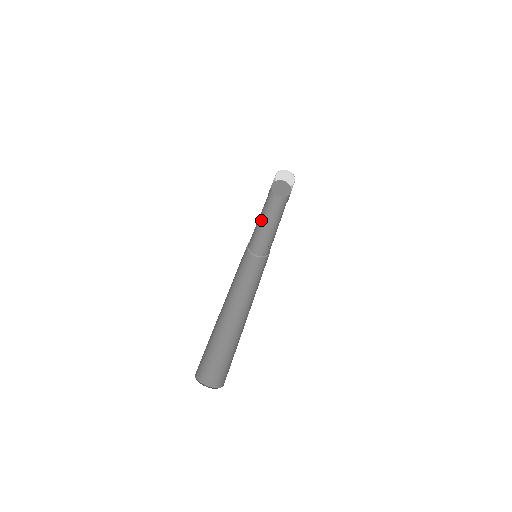
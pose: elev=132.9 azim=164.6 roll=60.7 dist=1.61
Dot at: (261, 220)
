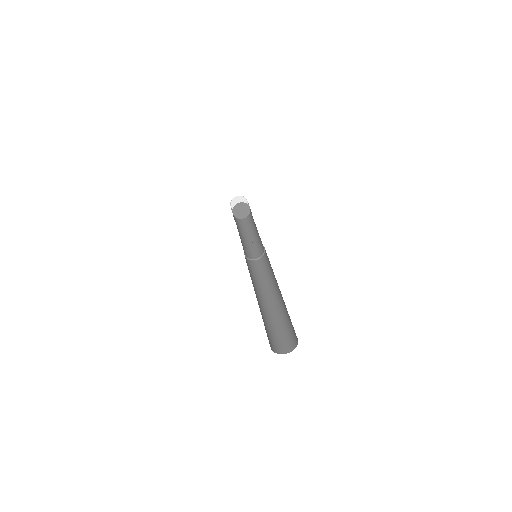
Dot at: (247, 239)
